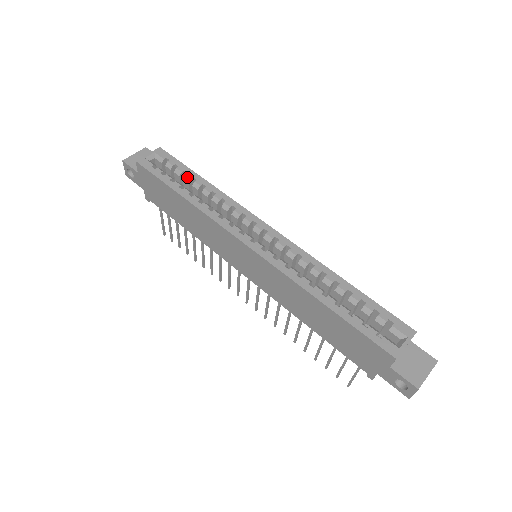
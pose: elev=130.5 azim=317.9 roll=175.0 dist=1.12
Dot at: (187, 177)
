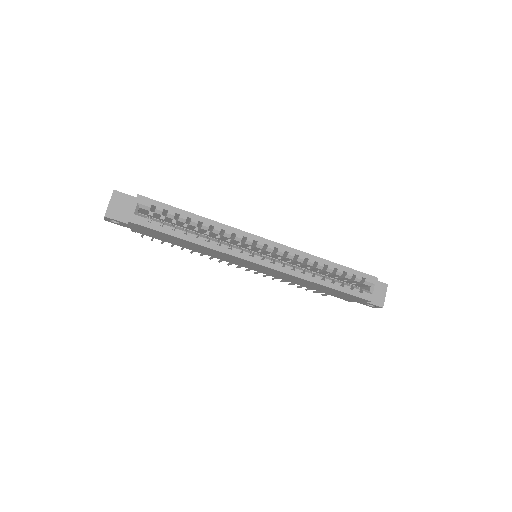
Dot at: (182, 219)
